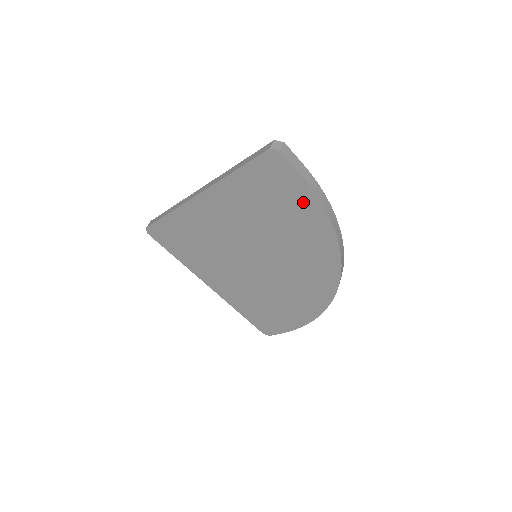
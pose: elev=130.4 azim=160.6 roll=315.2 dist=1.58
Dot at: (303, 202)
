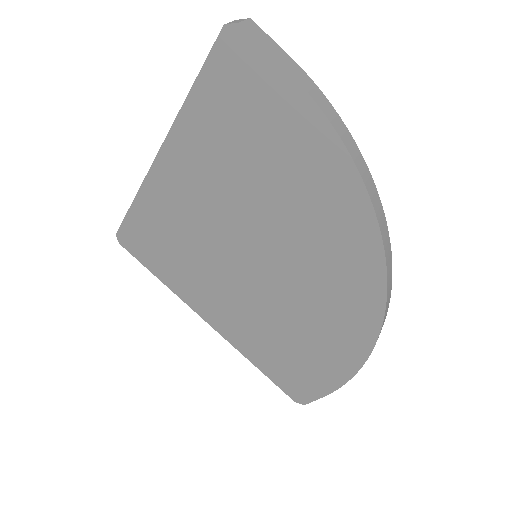
Dot at: (295, 121)
